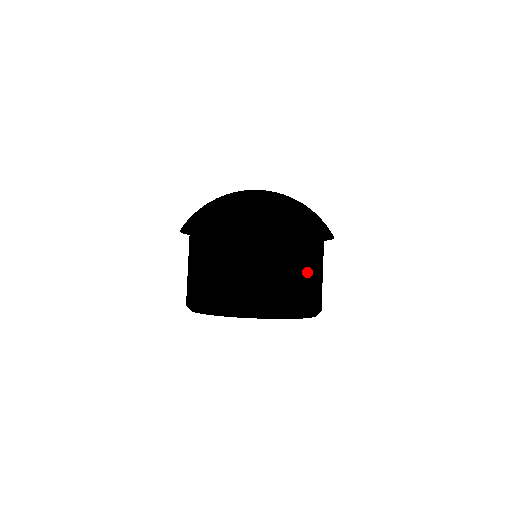
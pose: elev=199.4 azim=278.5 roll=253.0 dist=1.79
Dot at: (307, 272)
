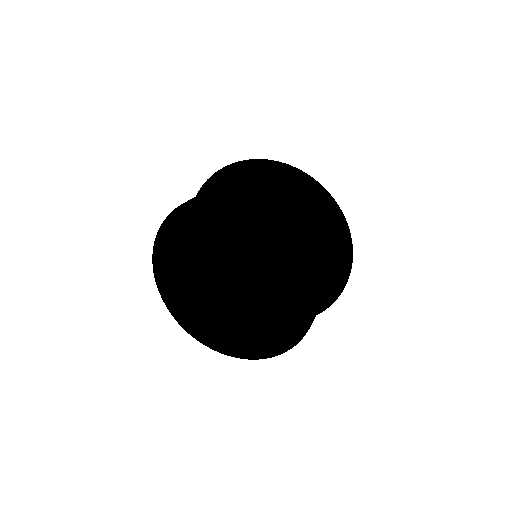
Dot at: (242, 182)
